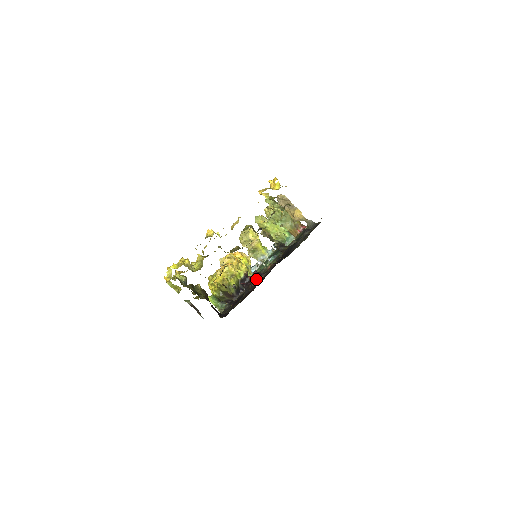
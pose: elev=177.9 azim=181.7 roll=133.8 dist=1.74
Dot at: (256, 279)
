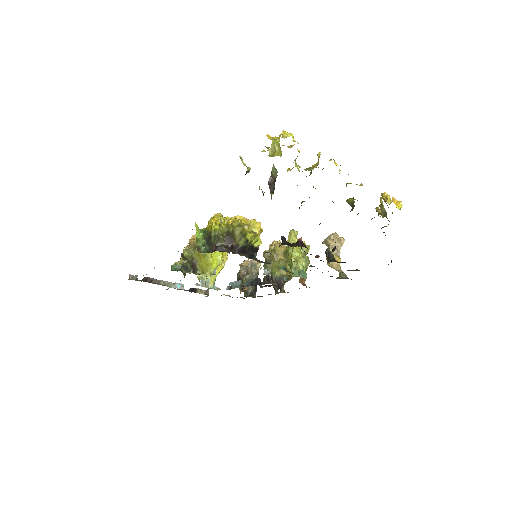
Dot at: occluded
